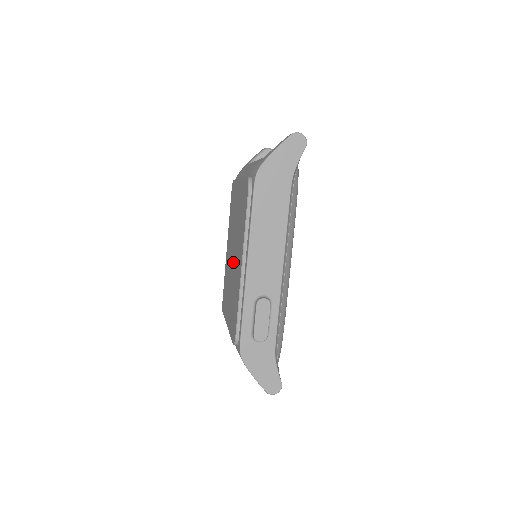
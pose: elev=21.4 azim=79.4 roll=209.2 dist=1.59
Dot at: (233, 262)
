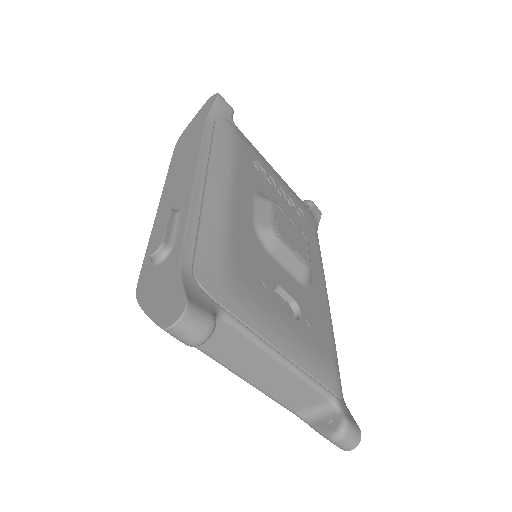
Dot at: occluded
